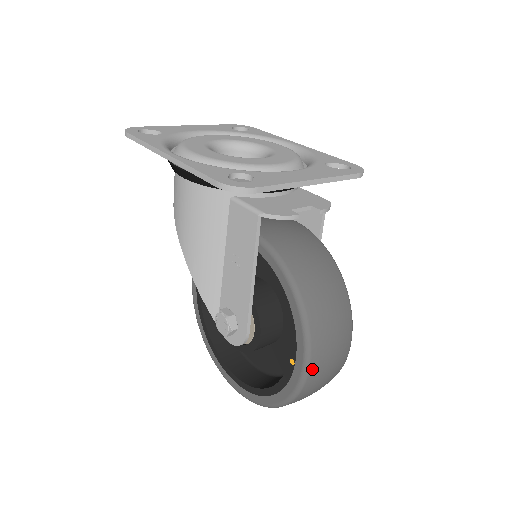
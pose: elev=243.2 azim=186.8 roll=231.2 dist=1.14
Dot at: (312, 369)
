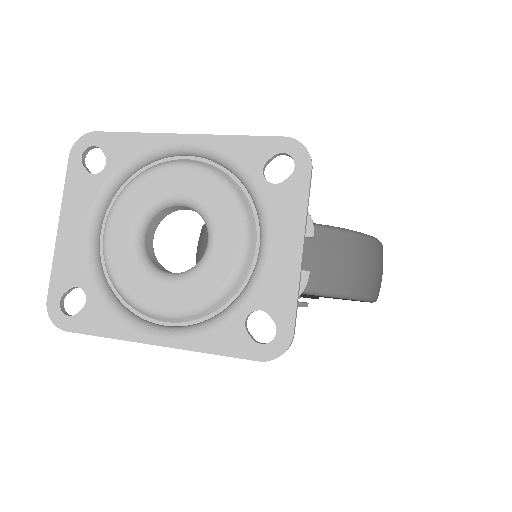
Dot at: occluded
